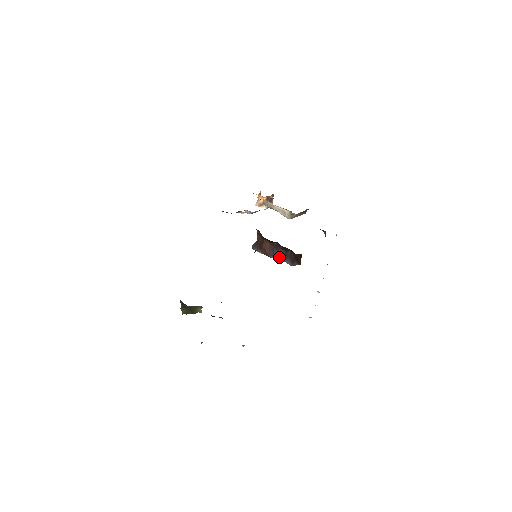
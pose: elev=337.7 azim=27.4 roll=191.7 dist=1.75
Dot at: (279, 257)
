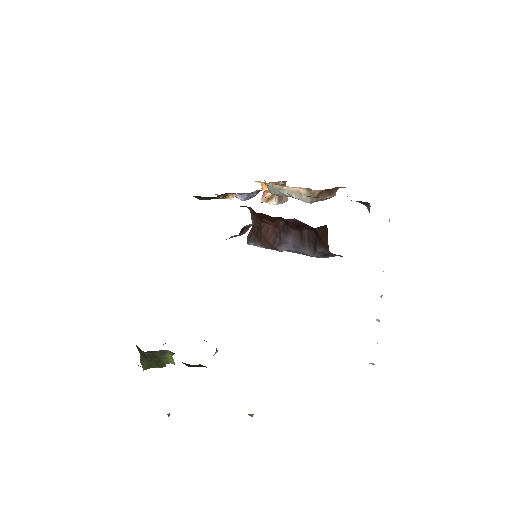
Dot at: (291, 246)
